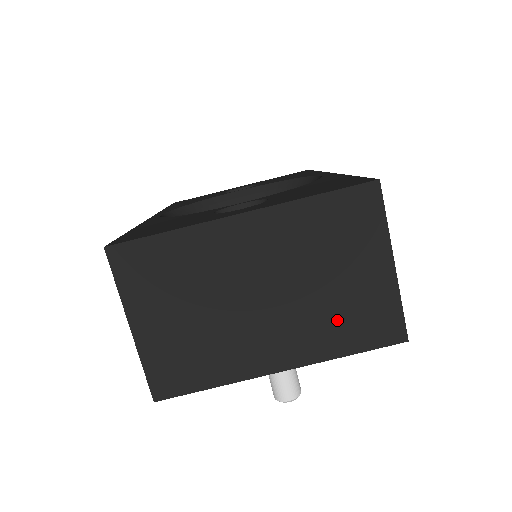
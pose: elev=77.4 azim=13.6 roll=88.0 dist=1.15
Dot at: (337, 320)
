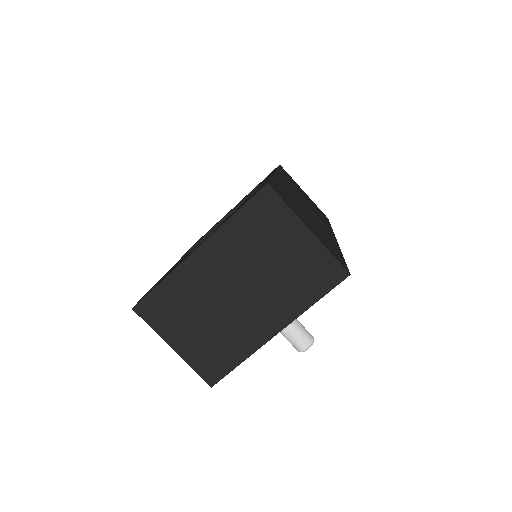
Dot at: (294, 284)
